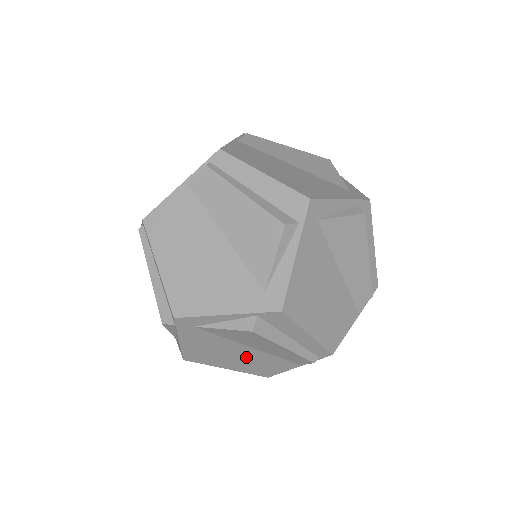
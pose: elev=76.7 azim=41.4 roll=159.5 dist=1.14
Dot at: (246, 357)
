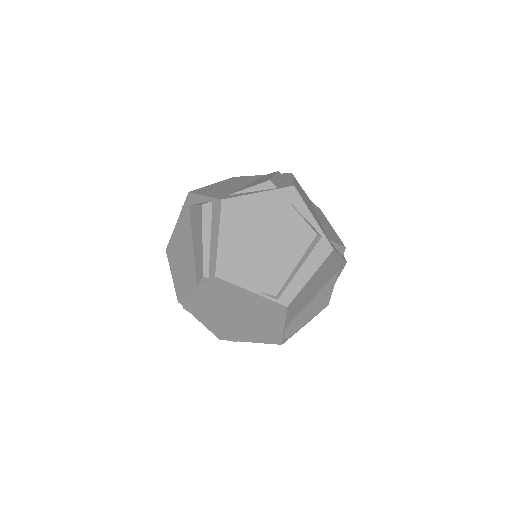
Dot at: (186, 260)
